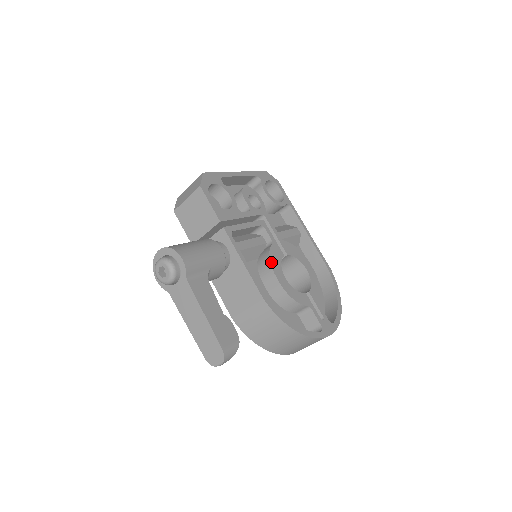
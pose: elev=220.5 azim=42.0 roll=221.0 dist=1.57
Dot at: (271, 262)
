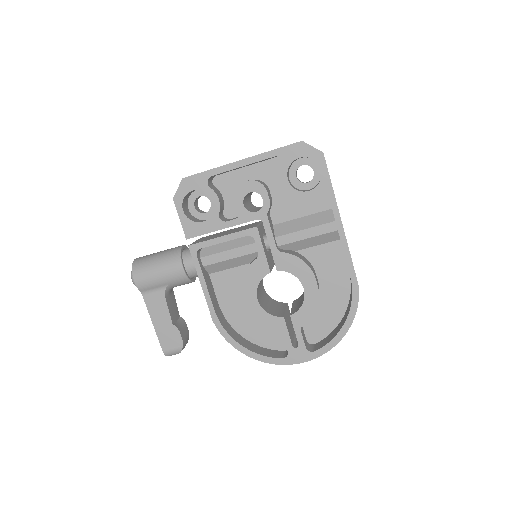
Dot at: (243, 281)
